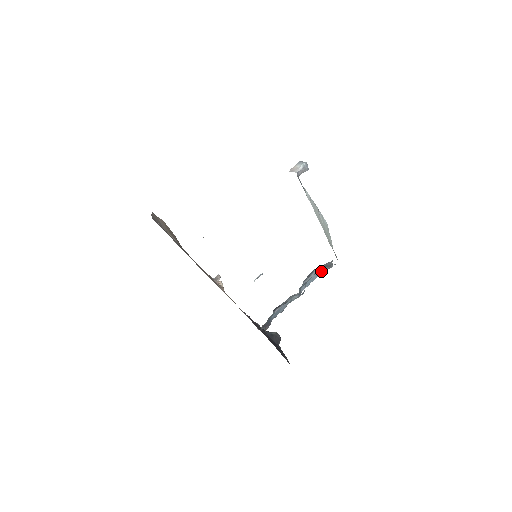
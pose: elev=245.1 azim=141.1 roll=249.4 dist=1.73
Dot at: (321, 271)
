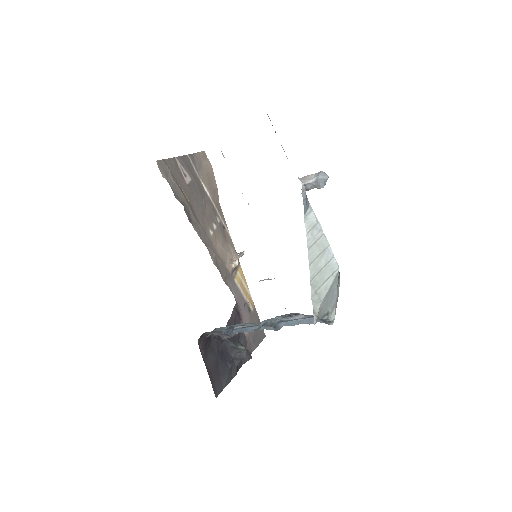
Dot at: occluded
